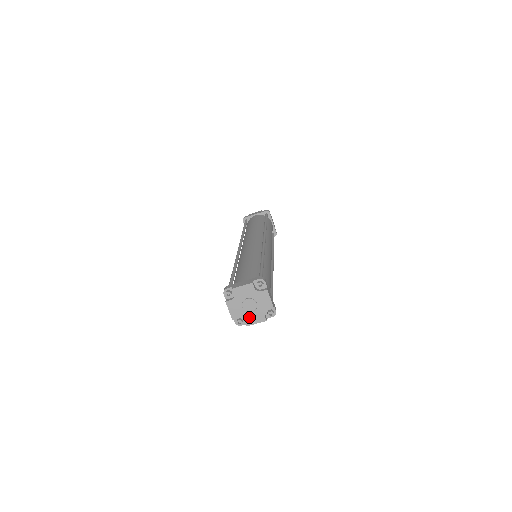
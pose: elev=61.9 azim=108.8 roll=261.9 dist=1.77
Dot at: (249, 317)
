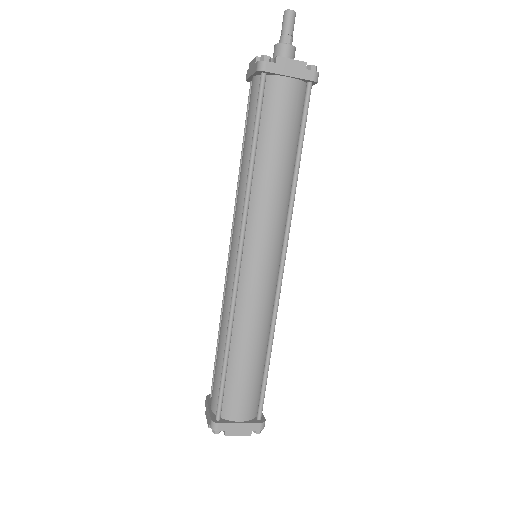
Dot at: occluded
